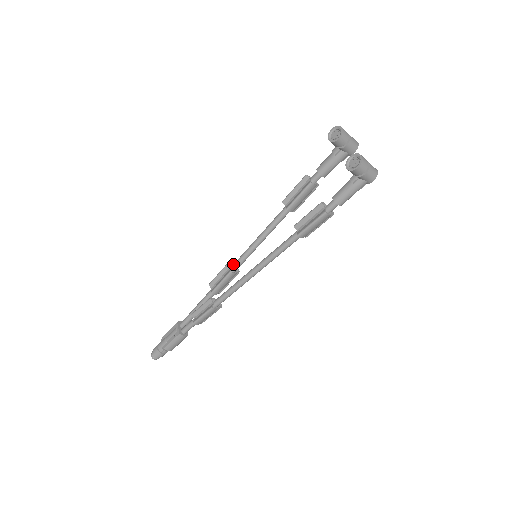
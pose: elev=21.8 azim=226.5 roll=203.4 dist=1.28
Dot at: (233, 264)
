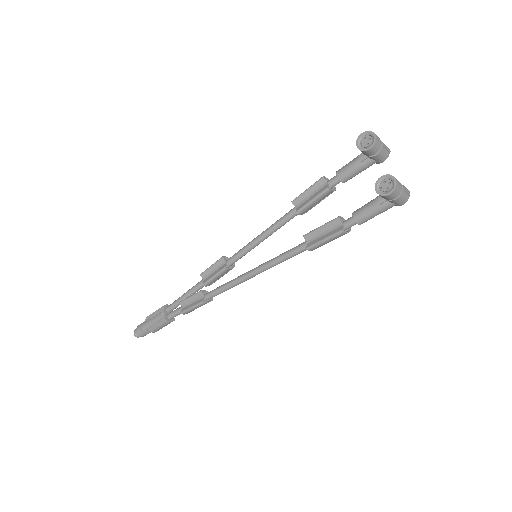
Dot at: (229, 258)
